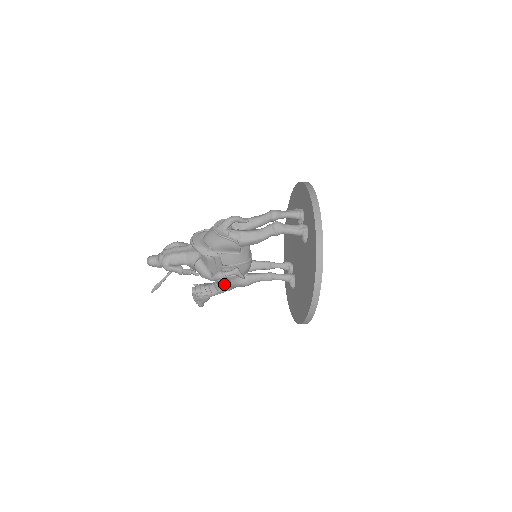
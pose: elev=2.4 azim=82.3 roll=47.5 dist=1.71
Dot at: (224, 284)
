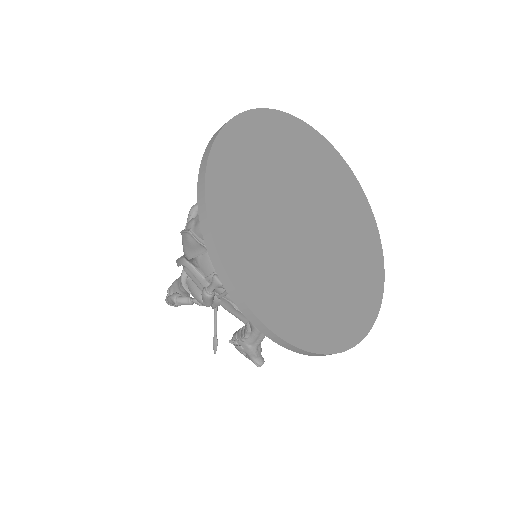
Dot at: (233, 312)
